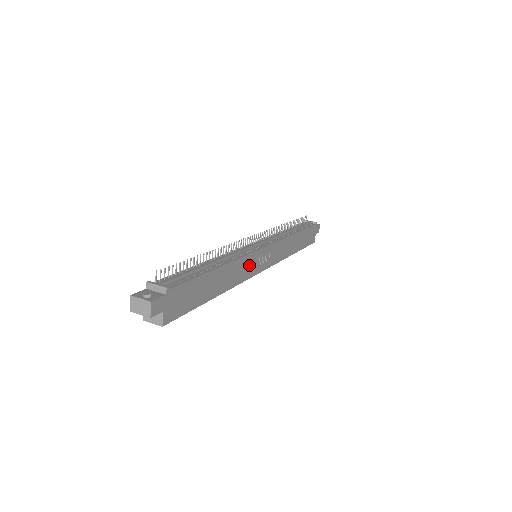
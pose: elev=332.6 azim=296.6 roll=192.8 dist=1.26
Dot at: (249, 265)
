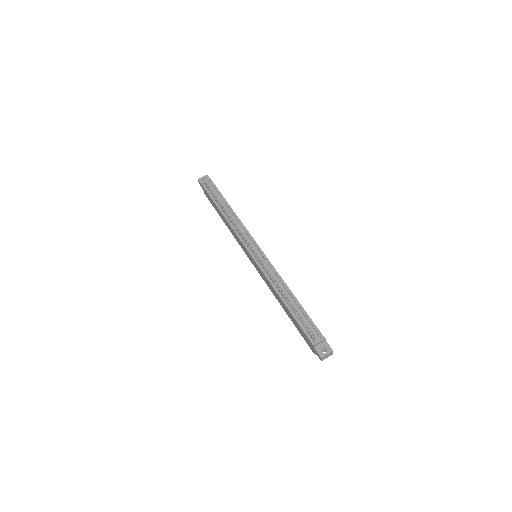
Dot at: occluded
